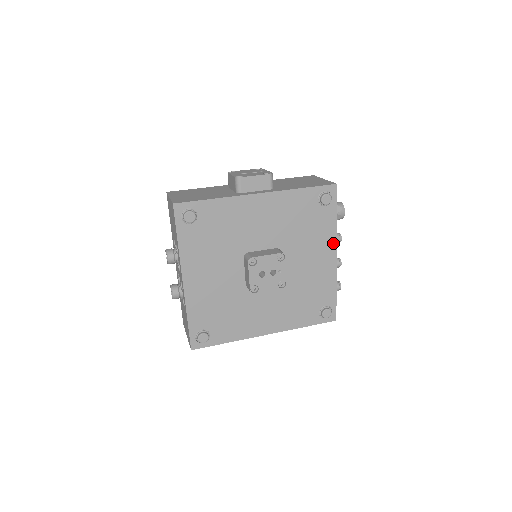
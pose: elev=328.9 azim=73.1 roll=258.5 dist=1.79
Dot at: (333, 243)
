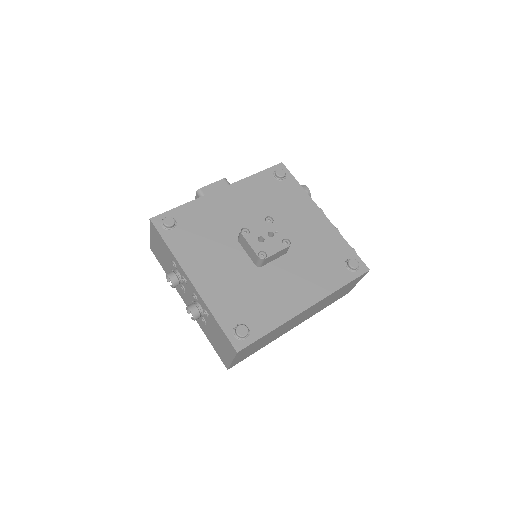
Dot at: (312, 205)
